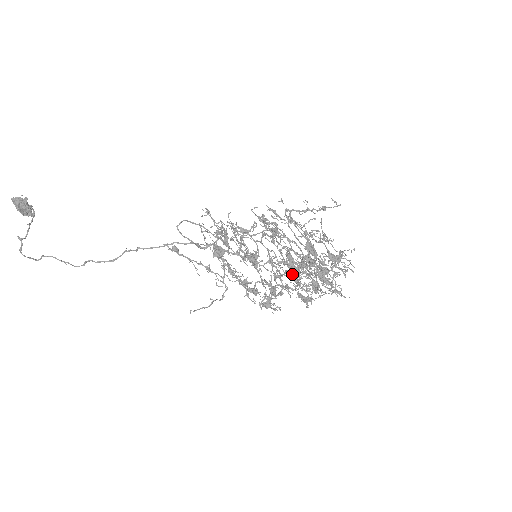
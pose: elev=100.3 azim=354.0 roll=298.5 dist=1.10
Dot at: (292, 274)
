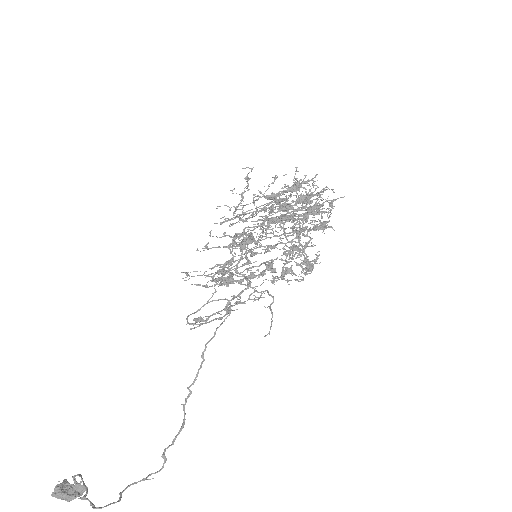
Dot at: occluded
